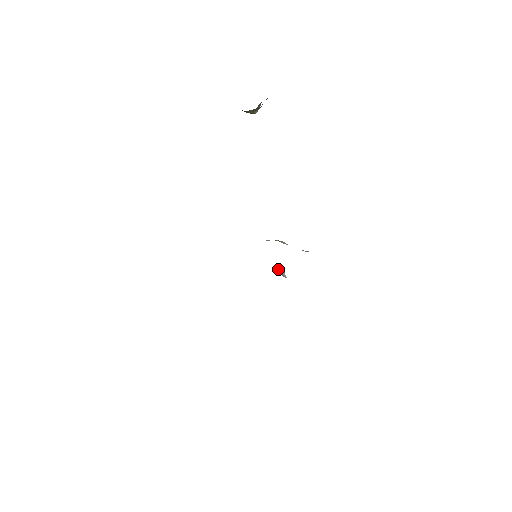
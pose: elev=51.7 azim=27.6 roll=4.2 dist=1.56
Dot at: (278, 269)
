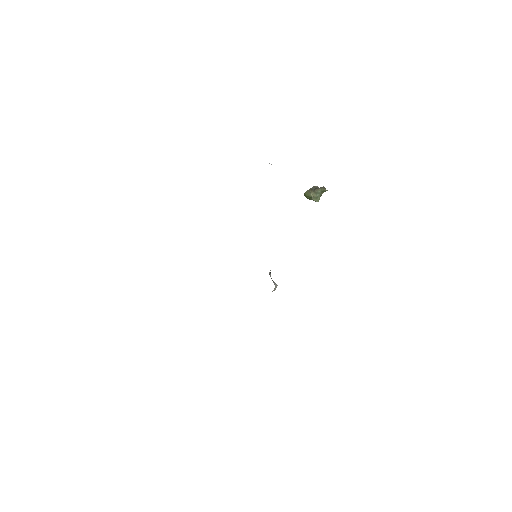
Dot at: occluded
